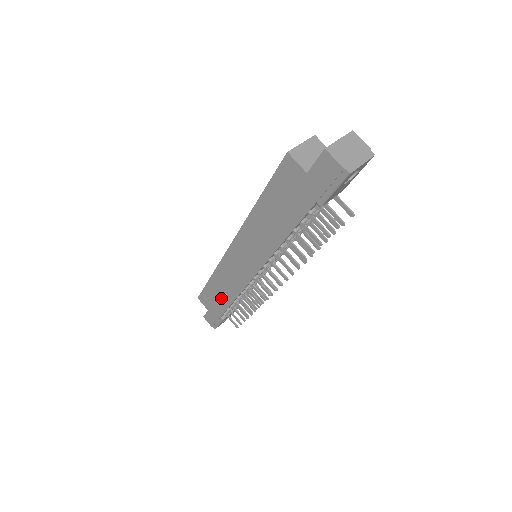
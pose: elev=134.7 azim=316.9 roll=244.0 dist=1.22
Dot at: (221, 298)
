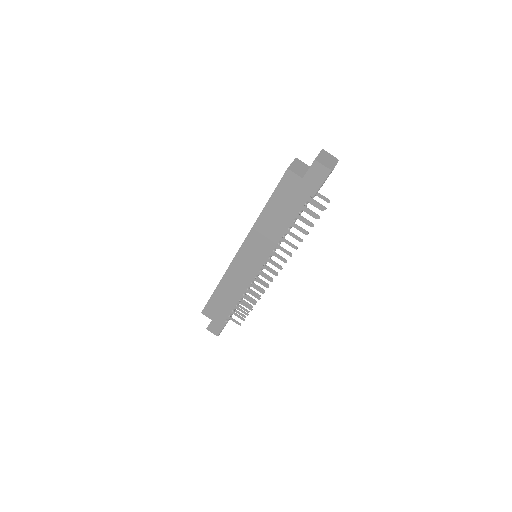
Dot at: (227, 302)
